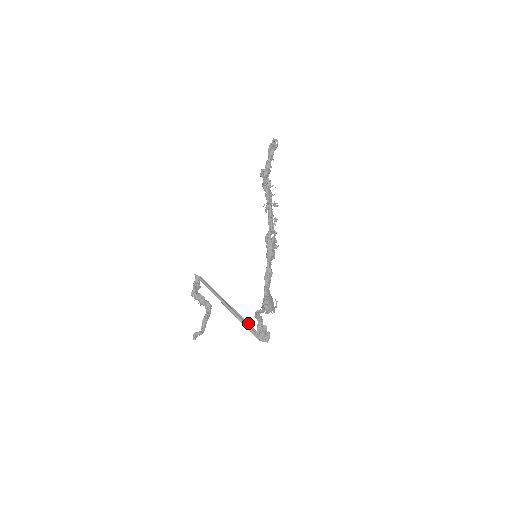
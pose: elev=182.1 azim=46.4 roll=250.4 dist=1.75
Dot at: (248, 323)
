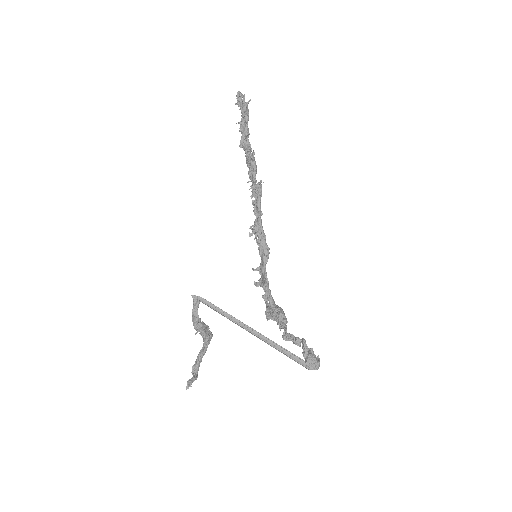
Dot at: occluded
